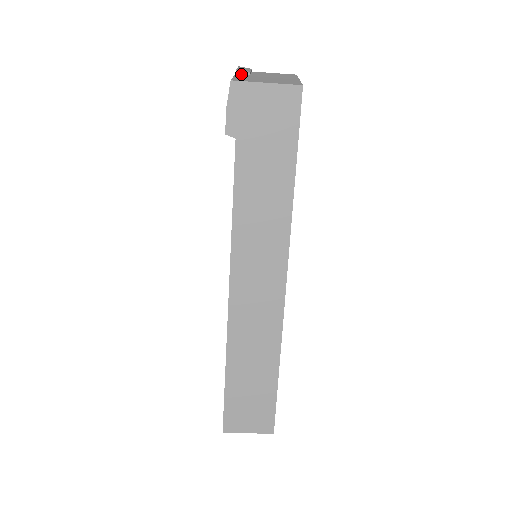
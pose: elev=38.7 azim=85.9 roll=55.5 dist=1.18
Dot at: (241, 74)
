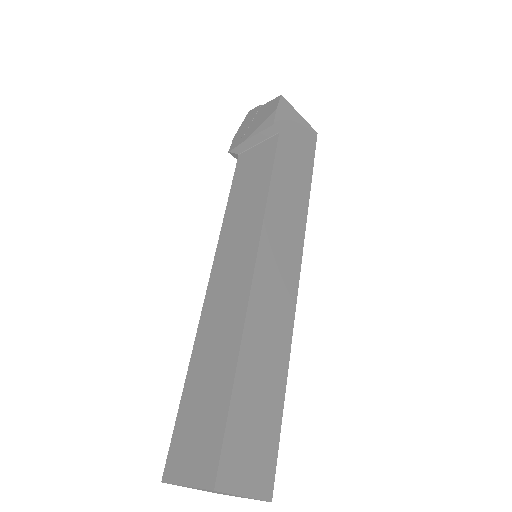
Dot at: occluded
